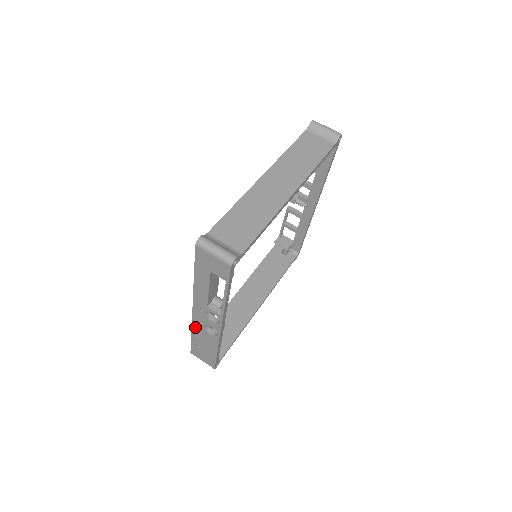
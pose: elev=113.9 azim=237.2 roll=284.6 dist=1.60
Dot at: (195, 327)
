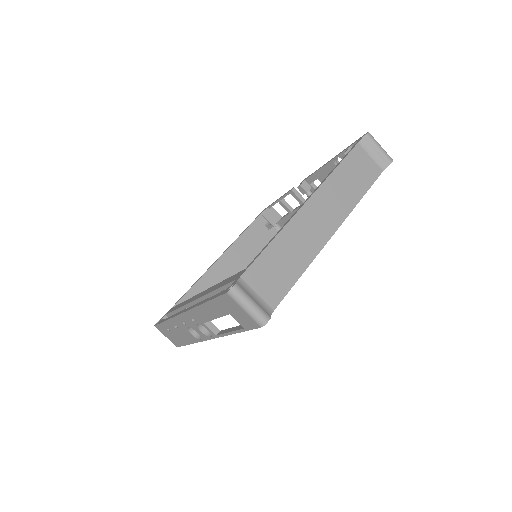
Dot at: (175, 321)
